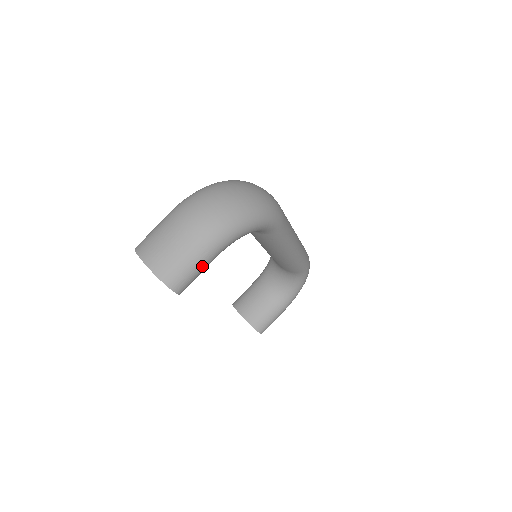
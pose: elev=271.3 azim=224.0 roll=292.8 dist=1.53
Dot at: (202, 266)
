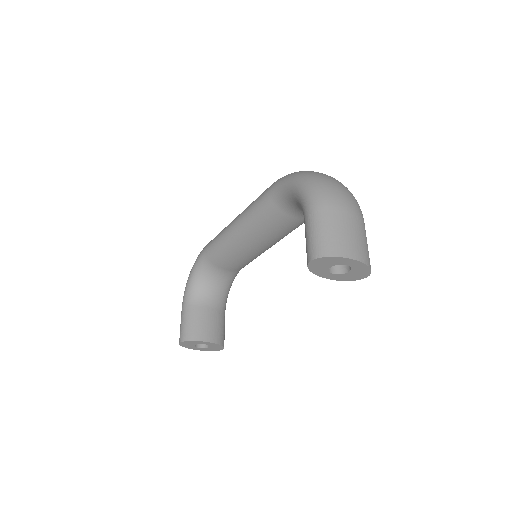
Dot at: occluded
